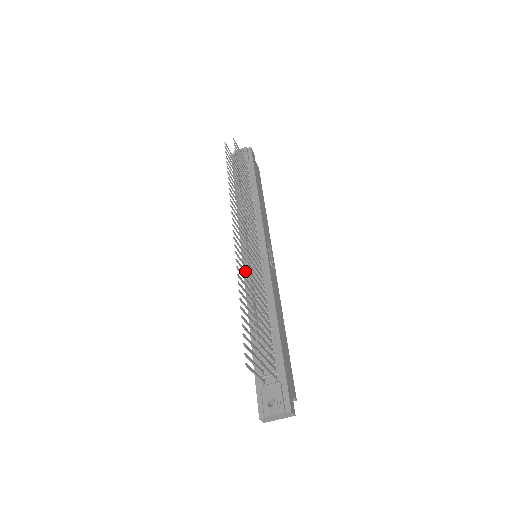
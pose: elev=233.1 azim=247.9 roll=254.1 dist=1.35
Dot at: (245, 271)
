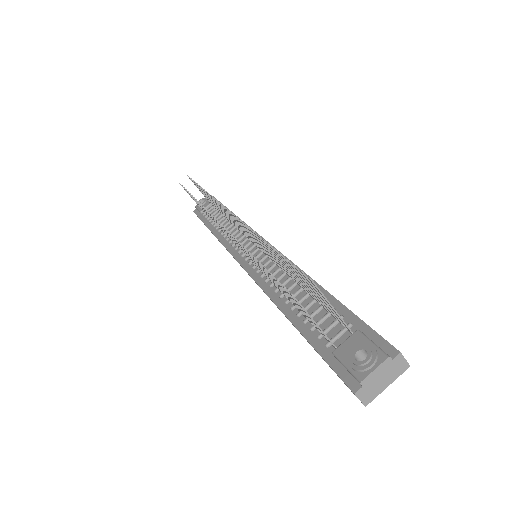
Dot at: occluded
